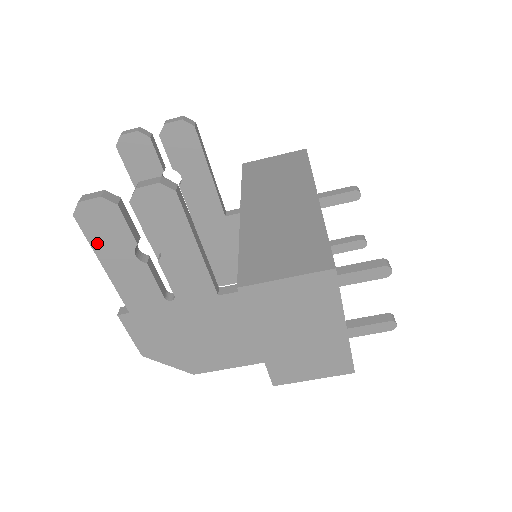
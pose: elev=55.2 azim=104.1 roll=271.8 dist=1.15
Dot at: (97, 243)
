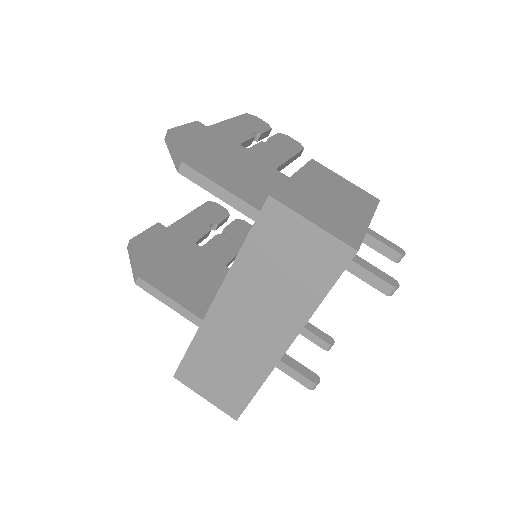
Dot at: (241, 119)
